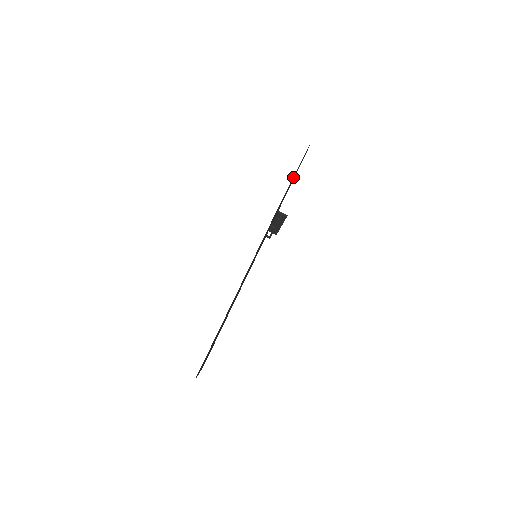
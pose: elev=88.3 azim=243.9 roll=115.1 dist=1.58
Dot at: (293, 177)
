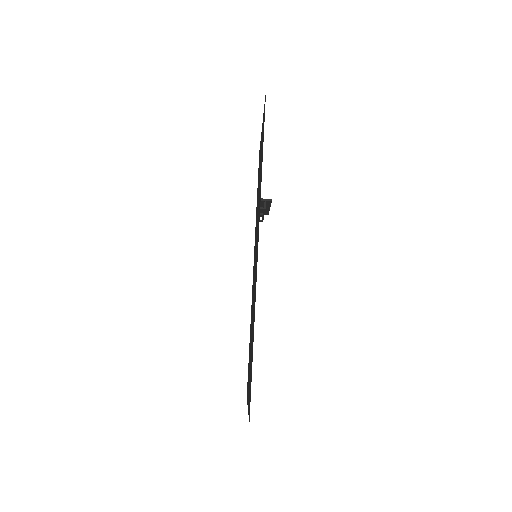
Dot at: occluded
